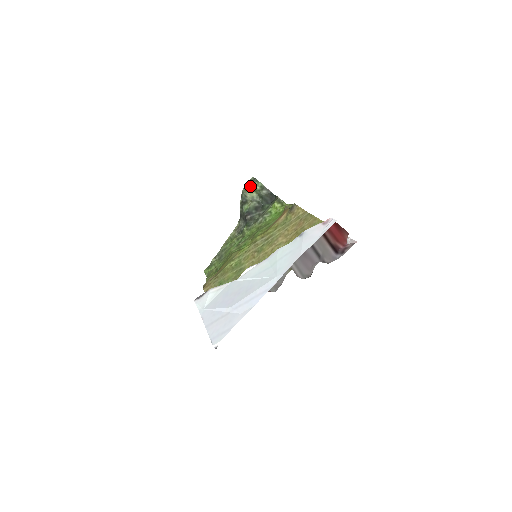
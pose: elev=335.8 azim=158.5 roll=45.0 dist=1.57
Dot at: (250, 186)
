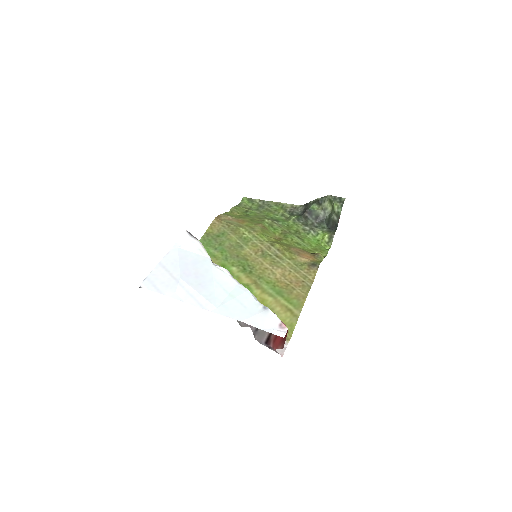
Dot at: (335, 201)
